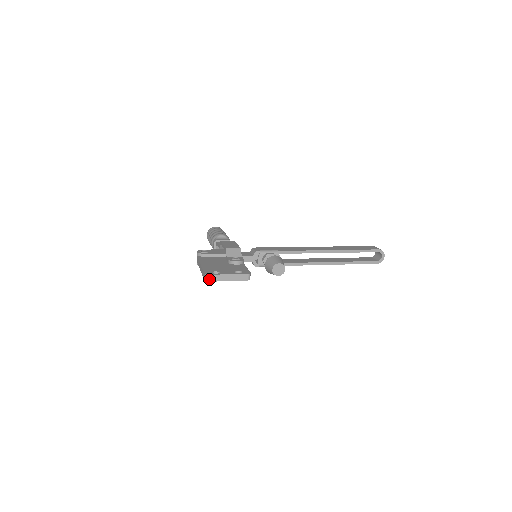
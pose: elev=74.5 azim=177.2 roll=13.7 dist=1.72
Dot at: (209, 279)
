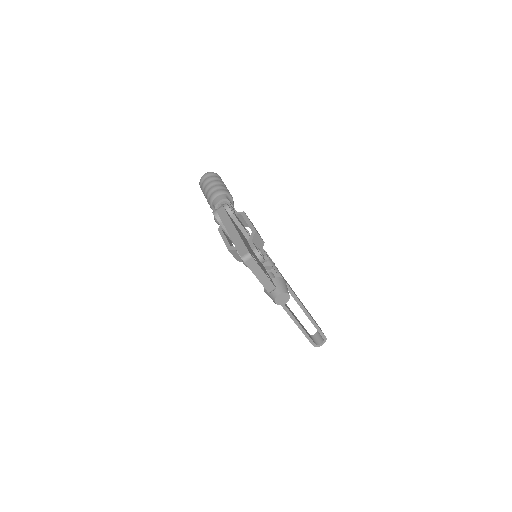
Dot at: (248, 261)
